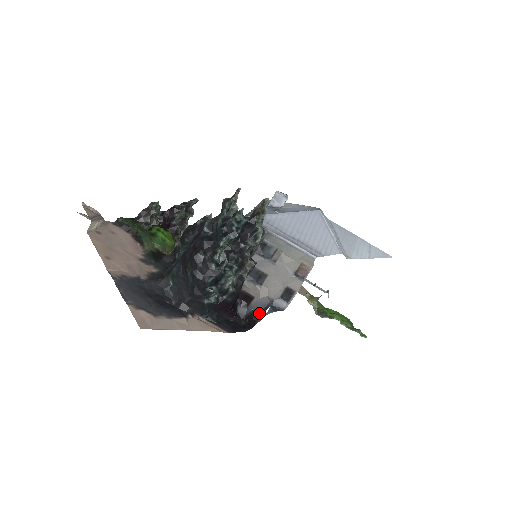
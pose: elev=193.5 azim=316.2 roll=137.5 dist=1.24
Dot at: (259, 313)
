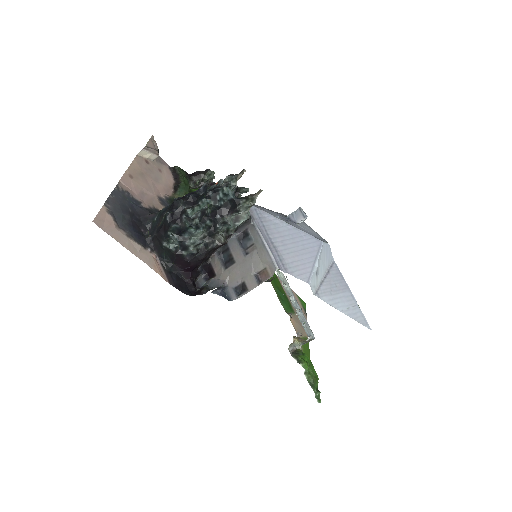
Dot at: (209, 289)
